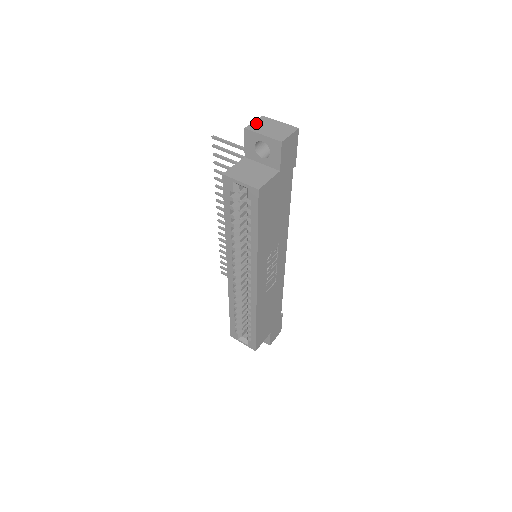
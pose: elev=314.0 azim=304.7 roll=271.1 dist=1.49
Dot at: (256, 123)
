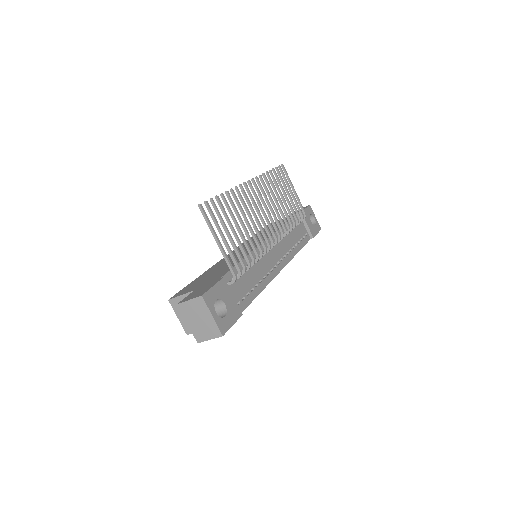
Dot at: (190, 304)
